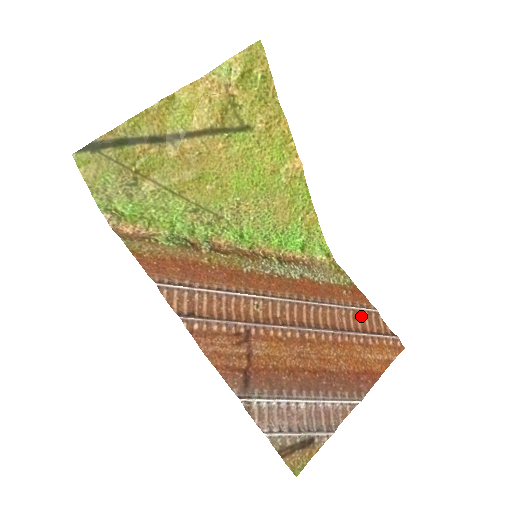
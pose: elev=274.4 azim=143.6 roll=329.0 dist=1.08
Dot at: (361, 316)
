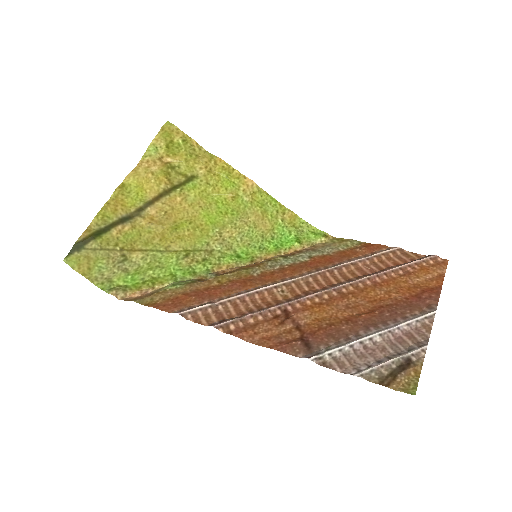
Dot at: (387, 258)
